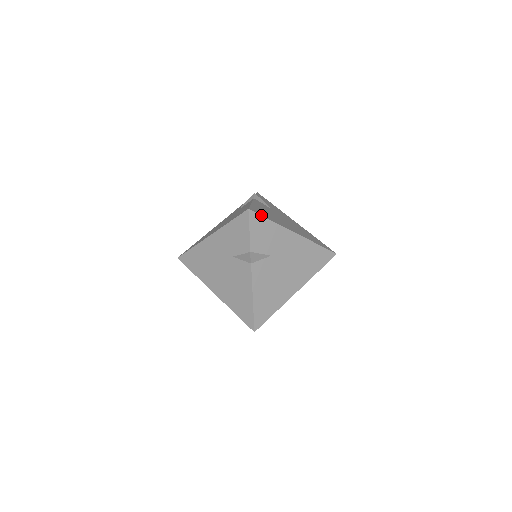
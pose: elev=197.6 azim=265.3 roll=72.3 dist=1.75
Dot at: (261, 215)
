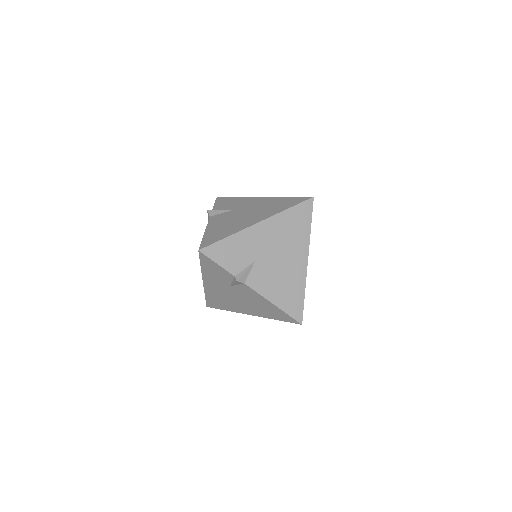
Dot at: (214, 243)
